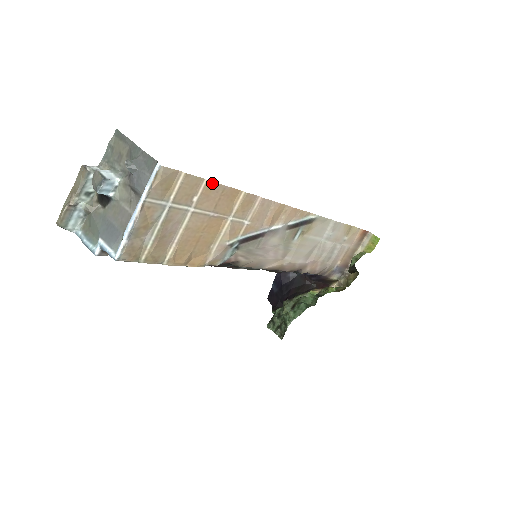
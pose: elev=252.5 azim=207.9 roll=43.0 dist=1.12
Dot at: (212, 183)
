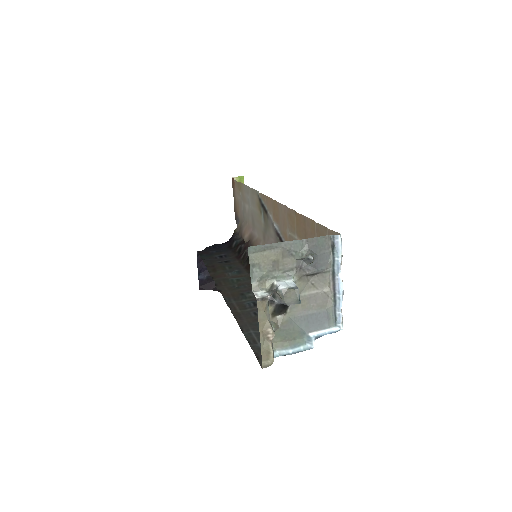
Dot at: (312, 221)
